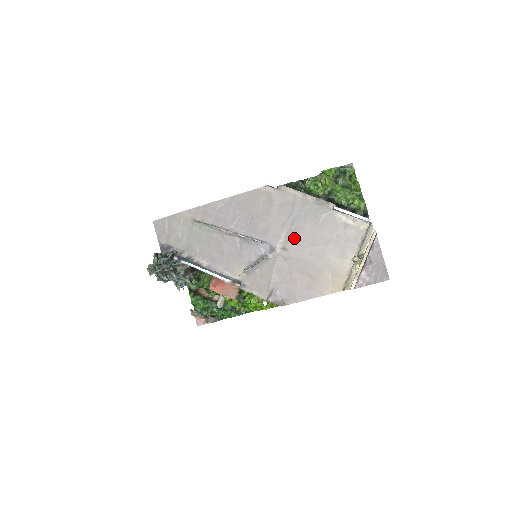
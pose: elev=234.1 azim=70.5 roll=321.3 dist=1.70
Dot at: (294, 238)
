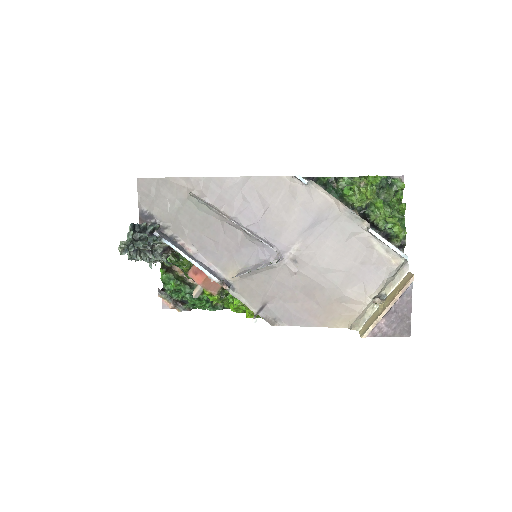
Dot at: (310, 251)
